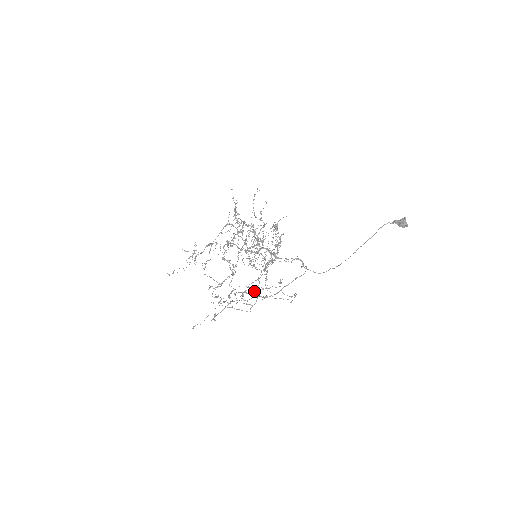
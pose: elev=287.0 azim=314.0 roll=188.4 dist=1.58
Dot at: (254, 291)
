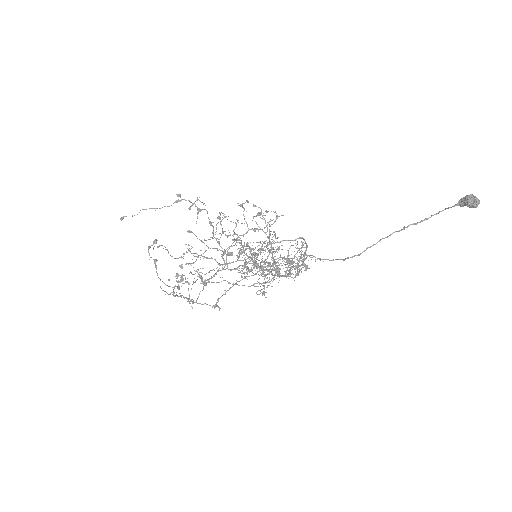
Dot at: (222, 256)
